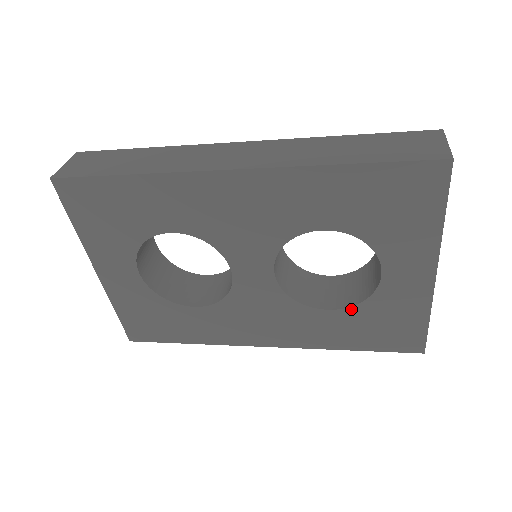
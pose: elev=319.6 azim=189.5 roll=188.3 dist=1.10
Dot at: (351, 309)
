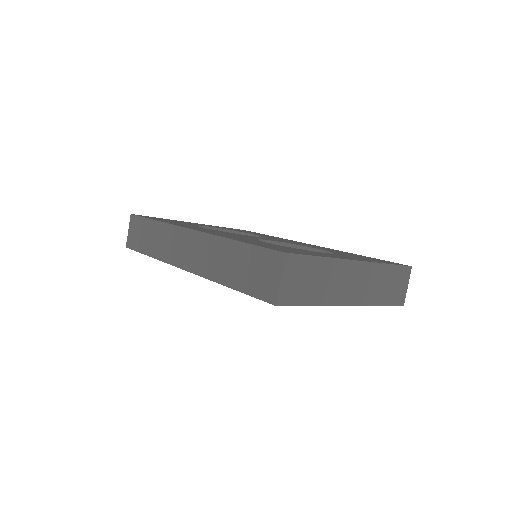
Dot at: occluded
